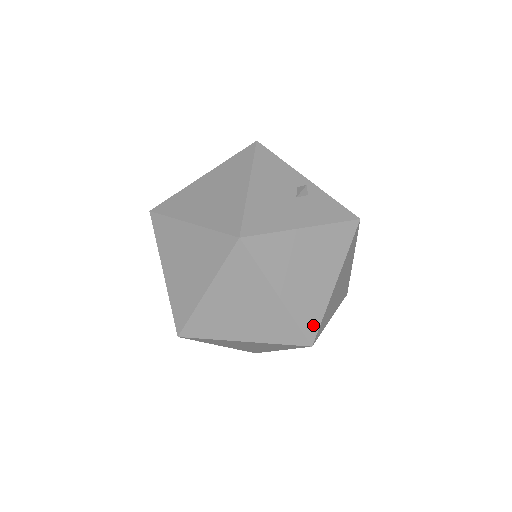
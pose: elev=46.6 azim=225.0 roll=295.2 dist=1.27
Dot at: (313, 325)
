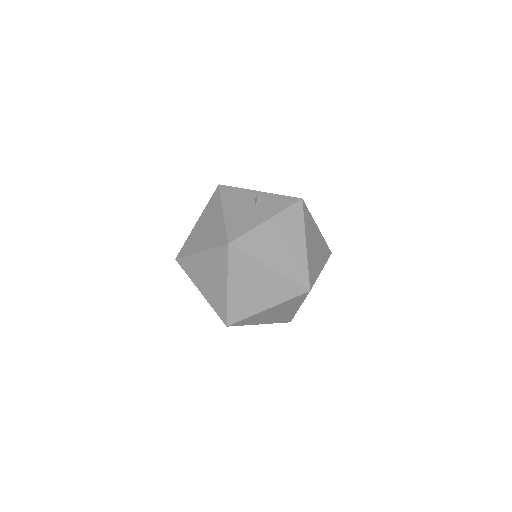
Dot at: (304, 277)
